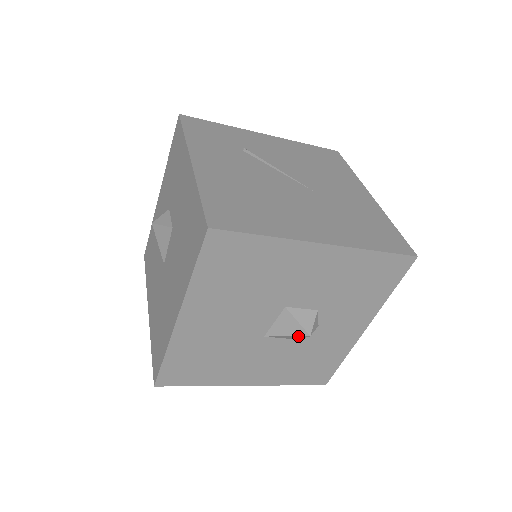
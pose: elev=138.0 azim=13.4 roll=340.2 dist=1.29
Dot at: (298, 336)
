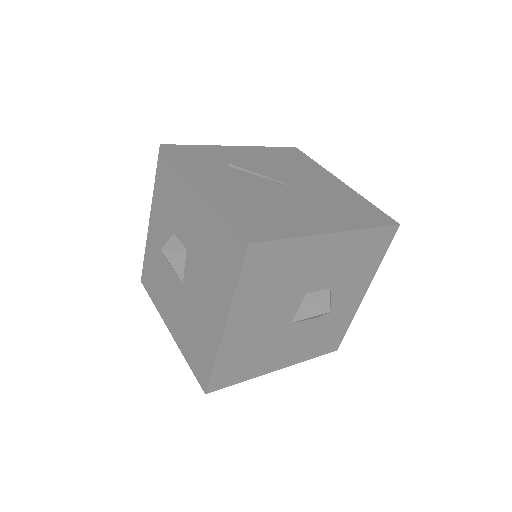
Dot at: (319, 315)
